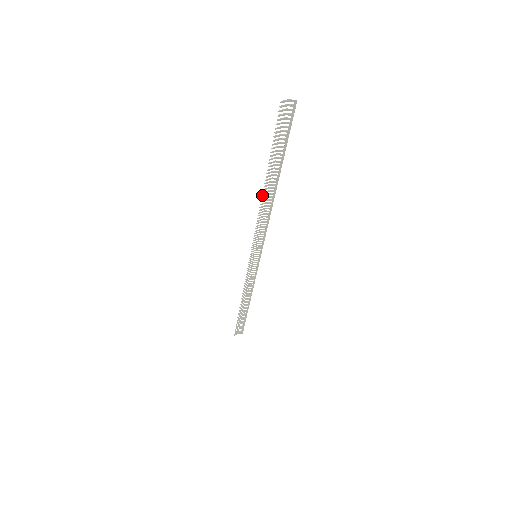
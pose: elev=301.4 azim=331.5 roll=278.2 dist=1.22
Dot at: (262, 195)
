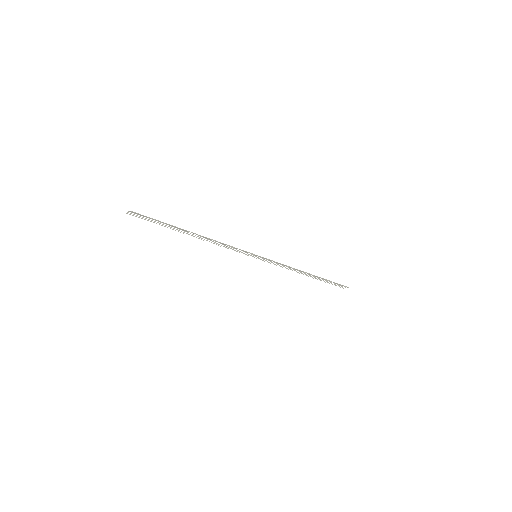
Dot at: (196, 237)
